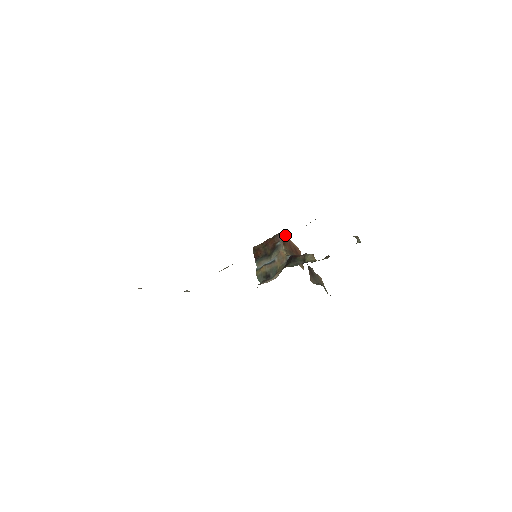
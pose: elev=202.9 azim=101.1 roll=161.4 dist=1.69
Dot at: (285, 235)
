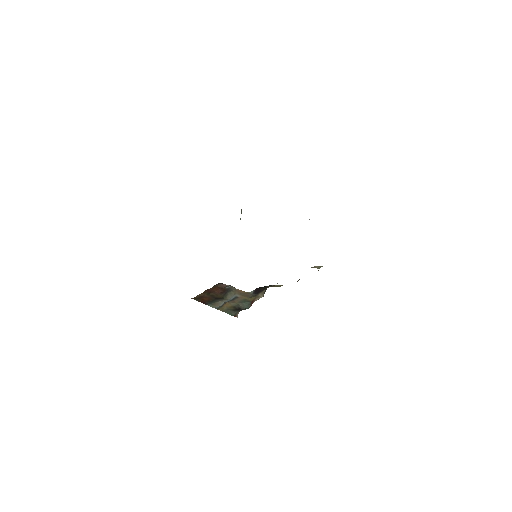
Dot at: occluded
